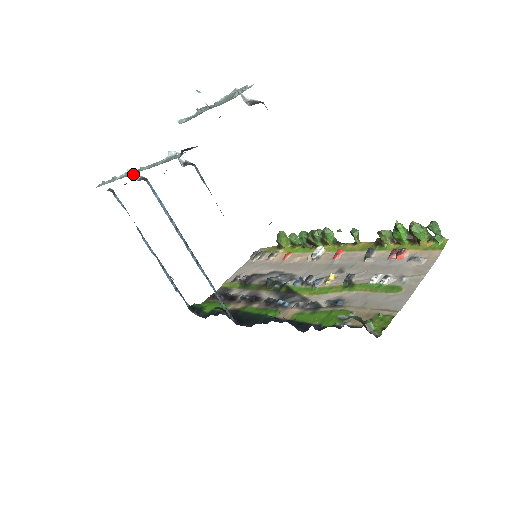
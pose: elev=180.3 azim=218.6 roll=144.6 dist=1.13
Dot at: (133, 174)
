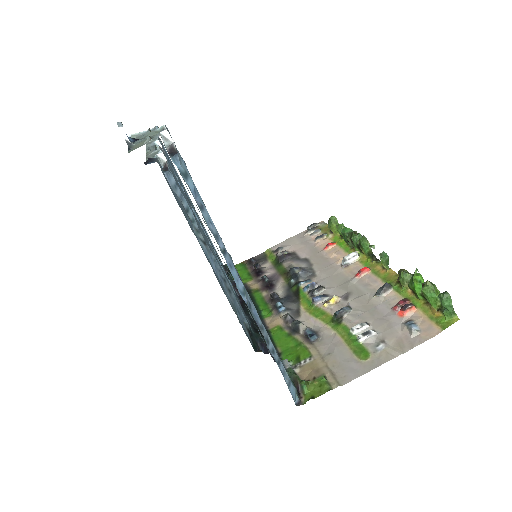
Dot at: (155, 144)
